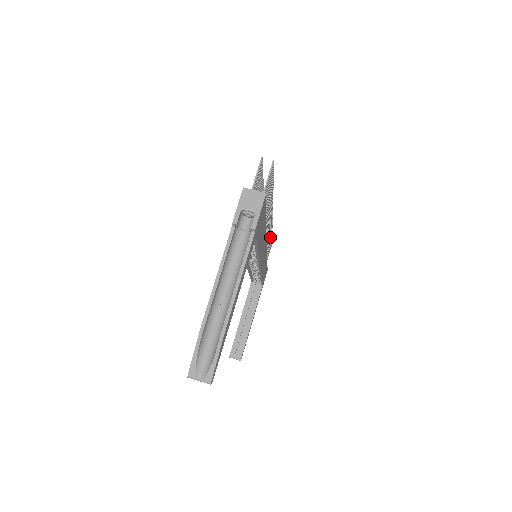
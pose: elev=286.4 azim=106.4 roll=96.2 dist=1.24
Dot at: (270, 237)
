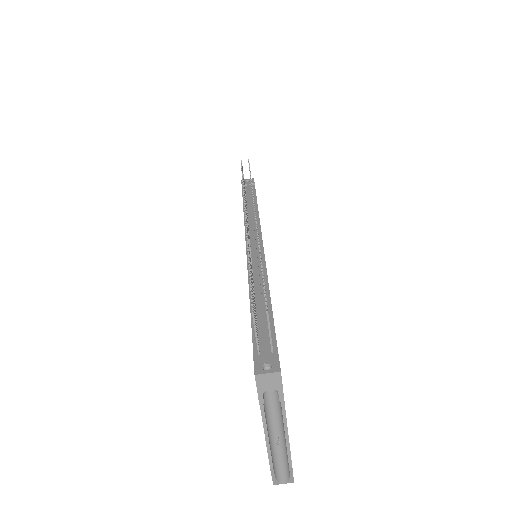
Dot at: occluded
